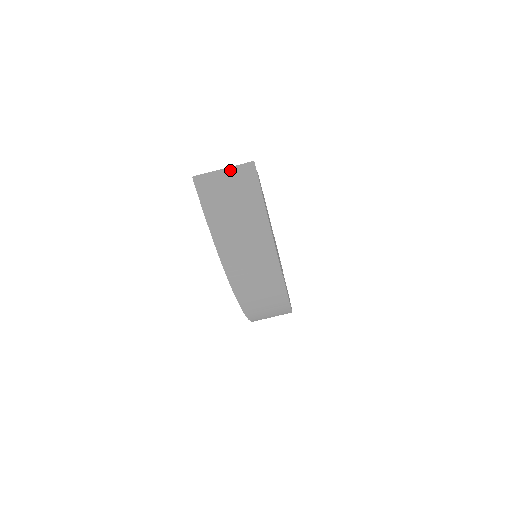
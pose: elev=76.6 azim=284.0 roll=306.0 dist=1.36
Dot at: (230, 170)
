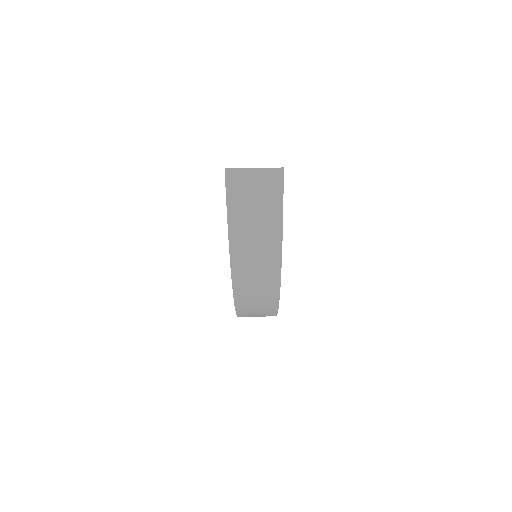
Dot at: (260, 171)
